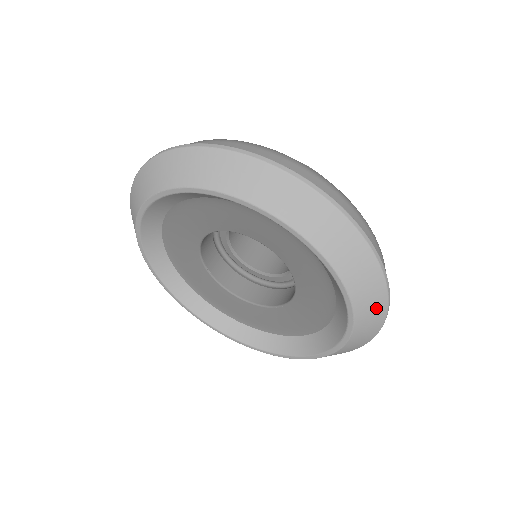
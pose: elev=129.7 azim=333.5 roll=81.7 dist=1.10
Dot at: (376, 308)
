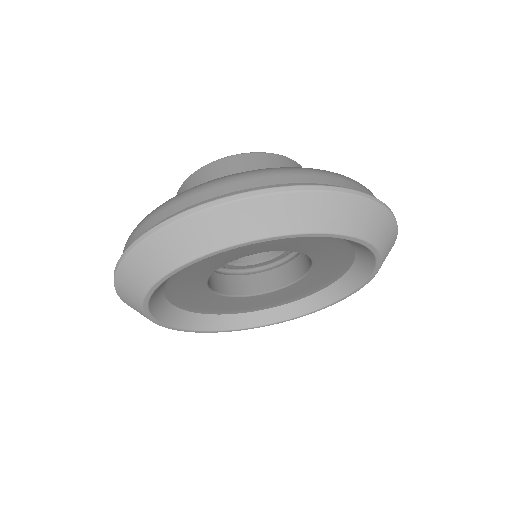
Dot at: occluded
